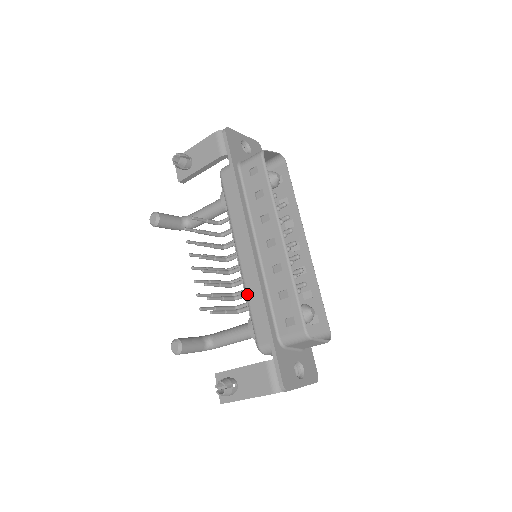
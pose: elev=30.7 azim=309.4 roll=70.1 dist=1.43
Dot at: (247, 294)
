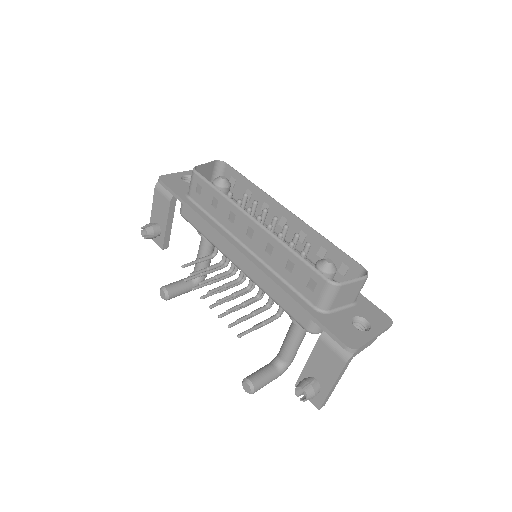
Dot at: (265, 292)
